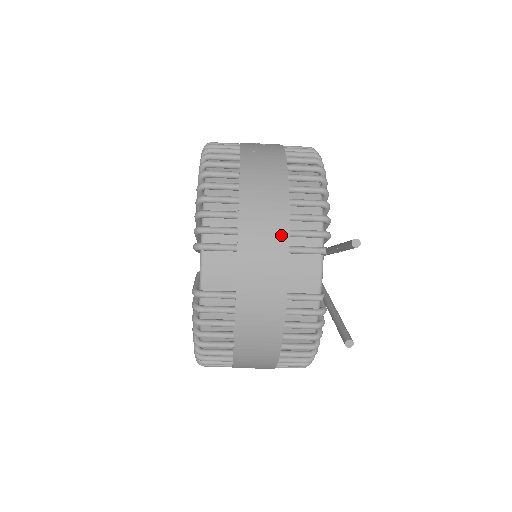
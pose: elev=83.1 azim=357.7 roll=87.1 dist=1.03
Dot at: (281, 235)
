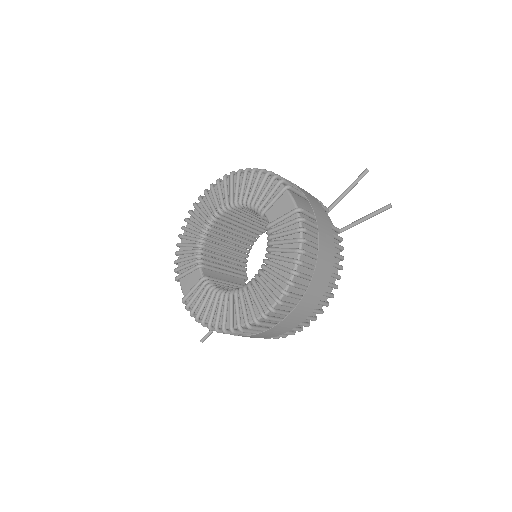
Dot at: occluded
